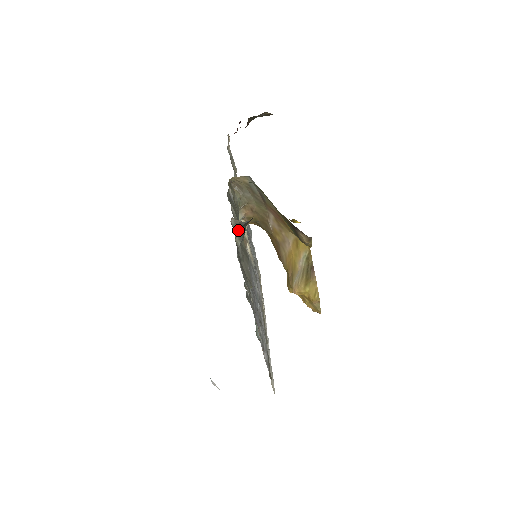
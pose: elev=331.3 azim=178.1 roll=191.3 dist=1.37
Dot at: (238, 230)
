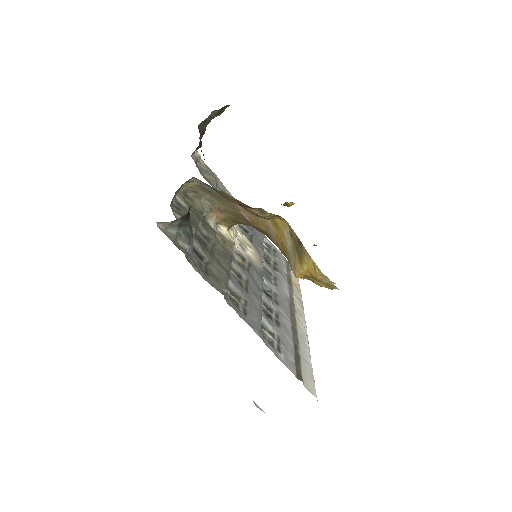
Dot at: (175, 233)
